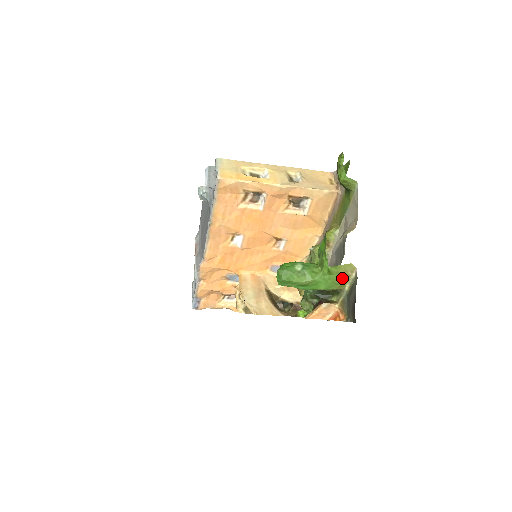
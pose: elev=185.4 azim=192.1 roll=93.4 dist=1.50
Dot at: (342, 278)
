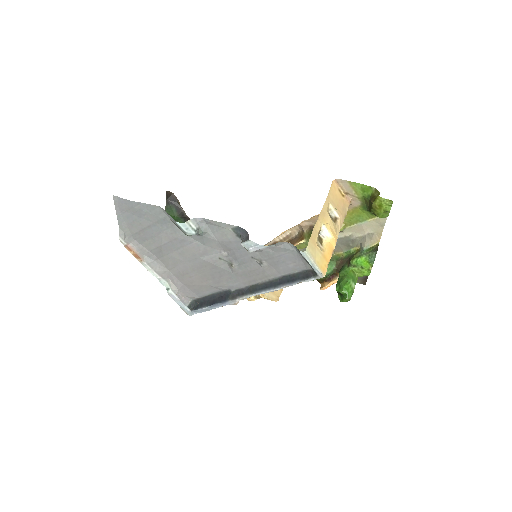
Dot at: occluded
